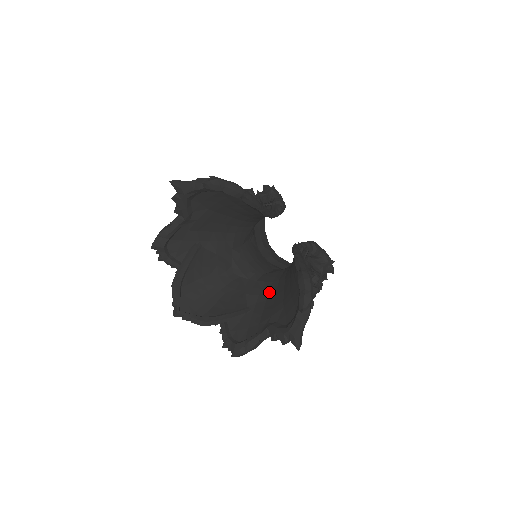
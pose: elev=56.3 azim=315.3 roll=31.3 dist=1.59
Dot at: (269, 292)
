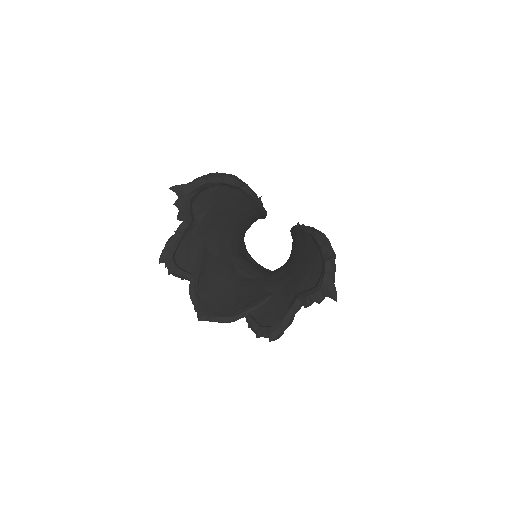
Dot at: (281, 279)
